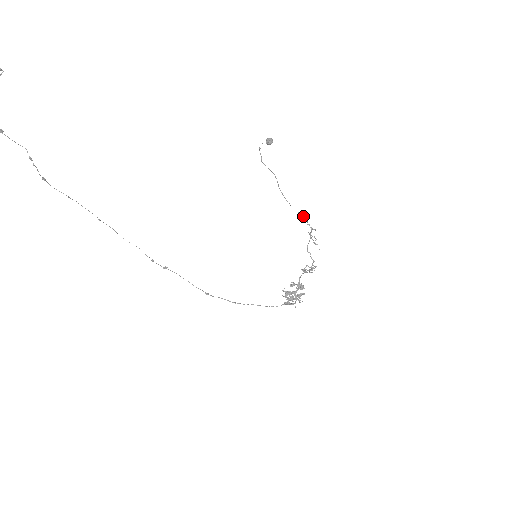
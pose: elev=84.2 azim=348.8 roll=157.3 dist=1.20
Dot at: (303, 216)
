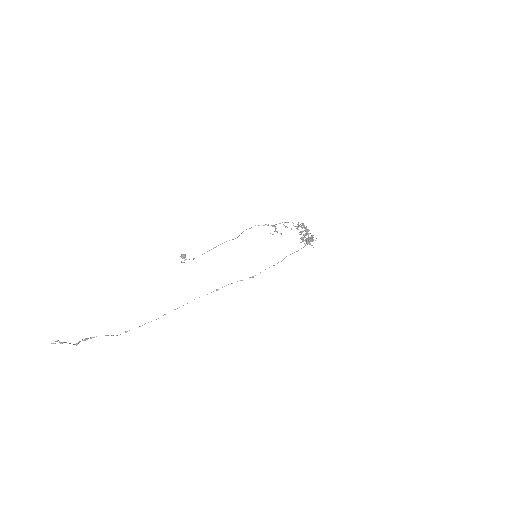
Dot at: occluded
